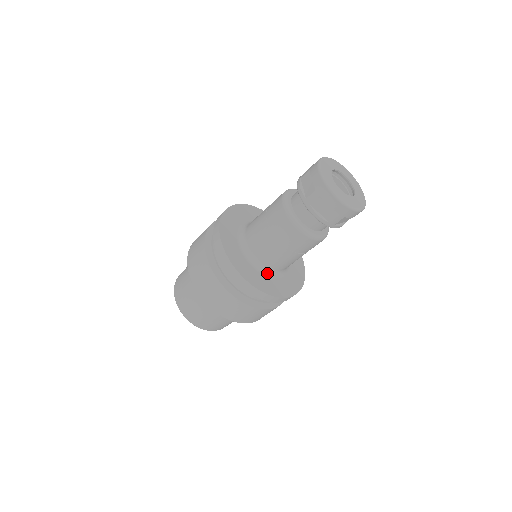
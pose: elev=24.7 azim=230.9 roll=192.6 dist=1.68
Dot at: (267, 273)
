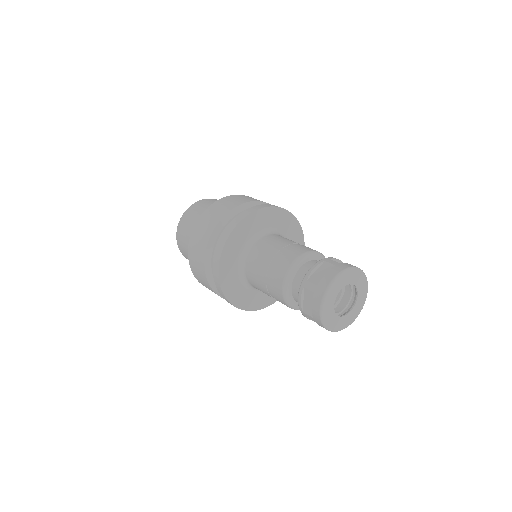
Dot at: occluded
